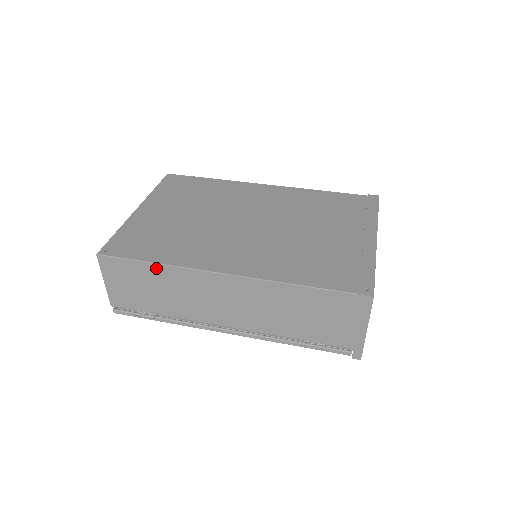
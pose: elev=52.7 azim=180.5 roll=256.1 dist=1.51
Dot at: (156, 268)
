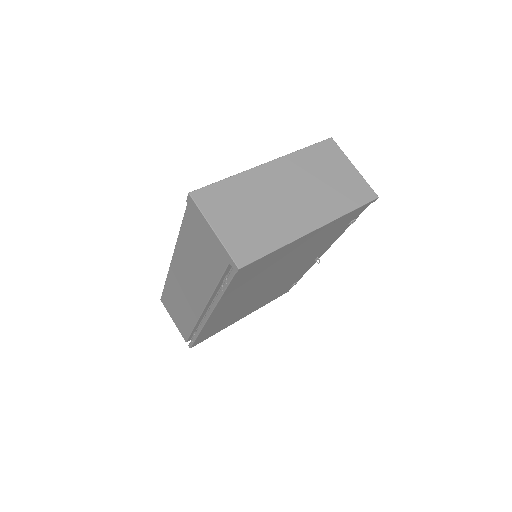
Dot at: (167, 286)
